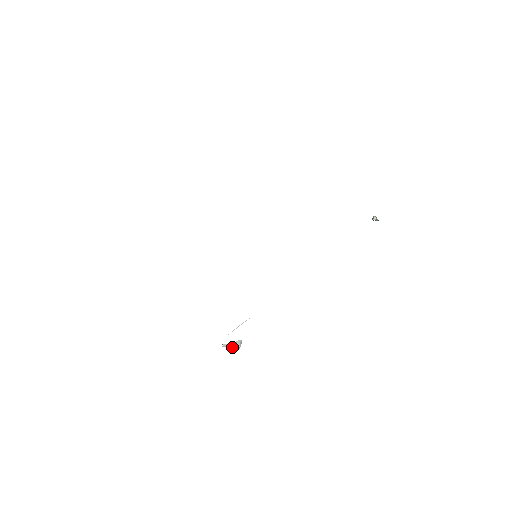
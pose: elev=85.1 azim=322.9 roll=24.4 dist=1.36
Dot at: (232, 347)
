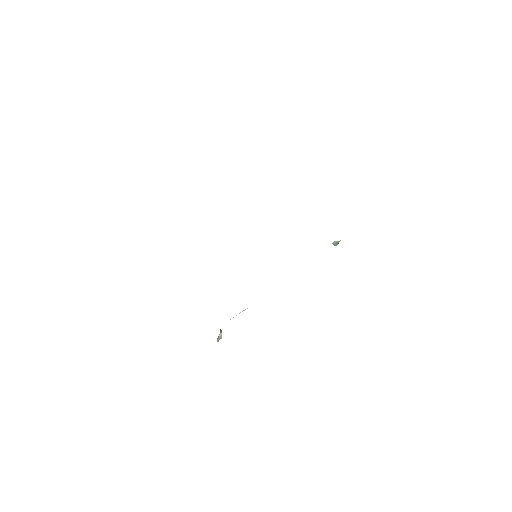
Dot at: (221, 336)
